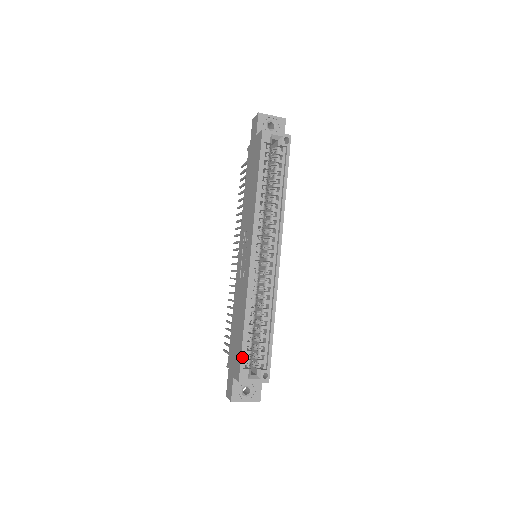
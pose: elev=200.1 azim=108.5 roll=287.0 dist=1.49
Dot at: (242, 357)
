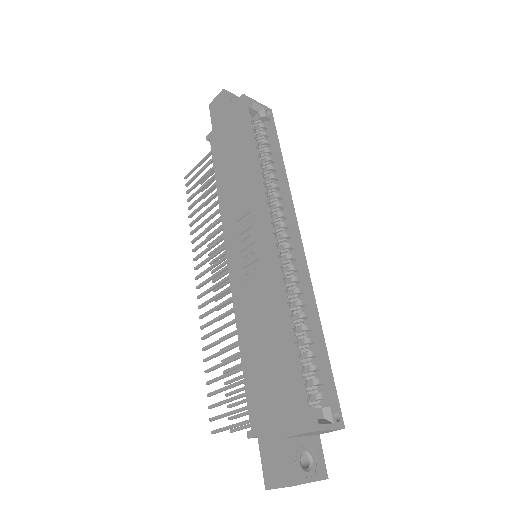
Dot at: (301, 387)
